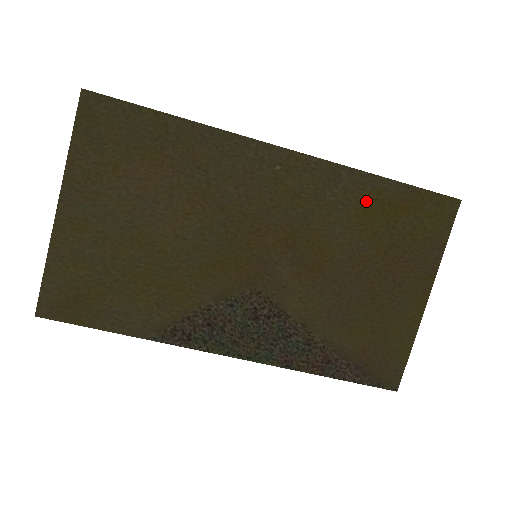
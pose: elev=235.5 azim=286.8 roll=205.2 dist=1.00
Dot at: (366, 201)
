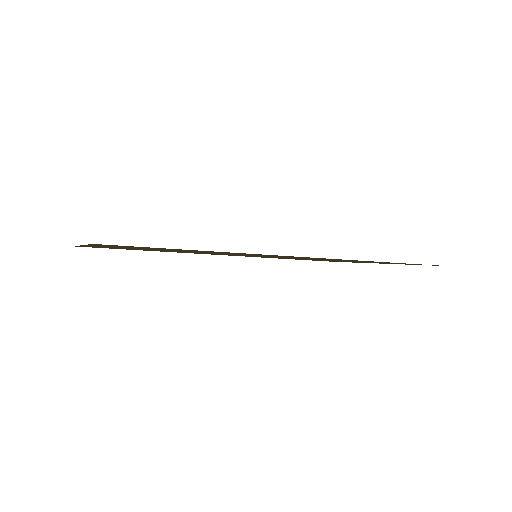
Dot at: (364, 261)
